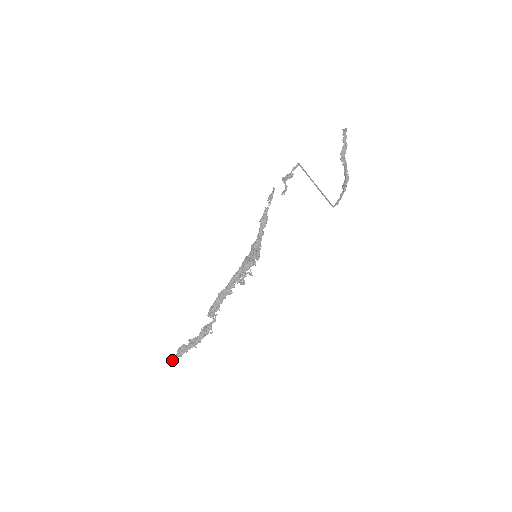
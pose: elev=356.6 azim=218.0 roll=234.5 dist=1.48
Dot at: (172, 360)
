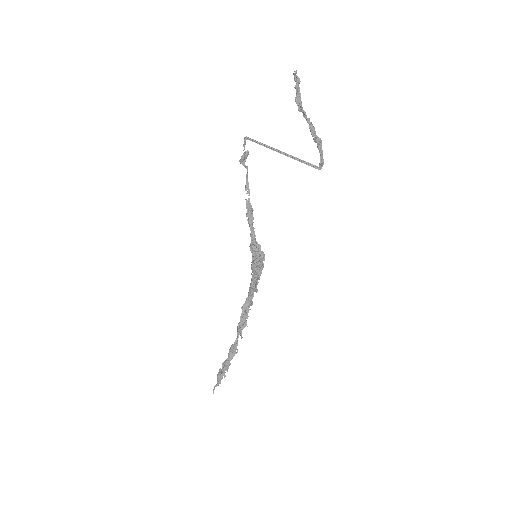
Dot at: (214, 387)
